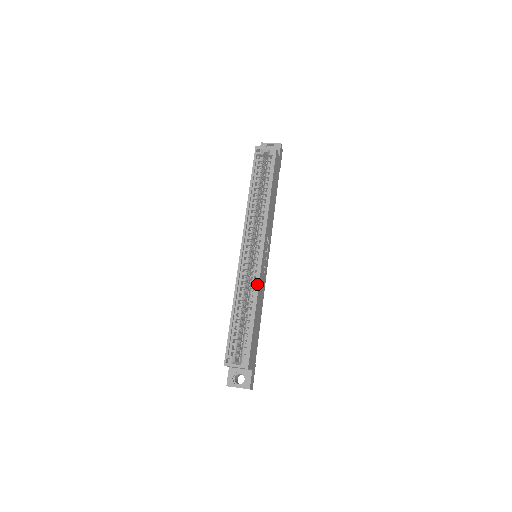
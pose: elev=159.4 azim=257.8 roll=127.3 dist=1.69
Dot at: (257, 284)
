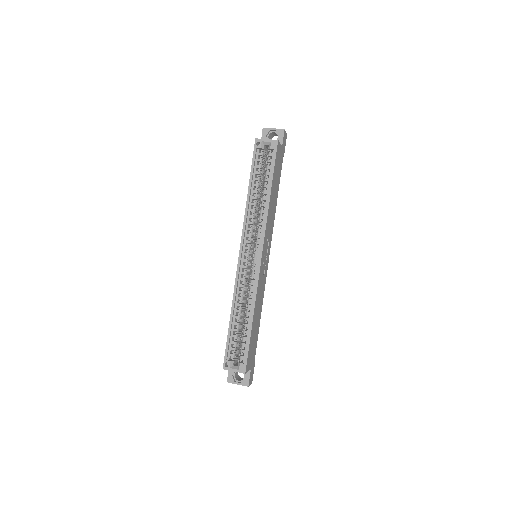
Dot at: (255, 292)
